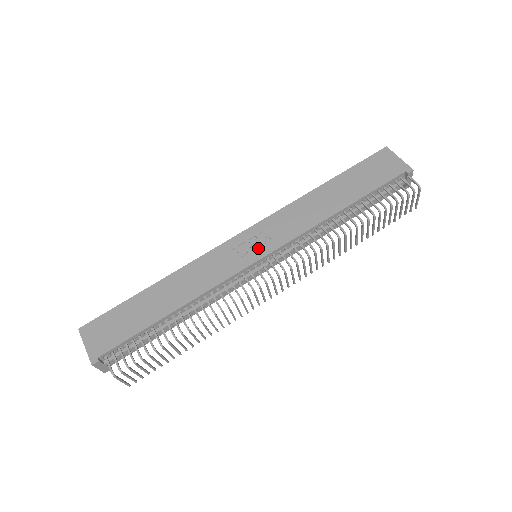
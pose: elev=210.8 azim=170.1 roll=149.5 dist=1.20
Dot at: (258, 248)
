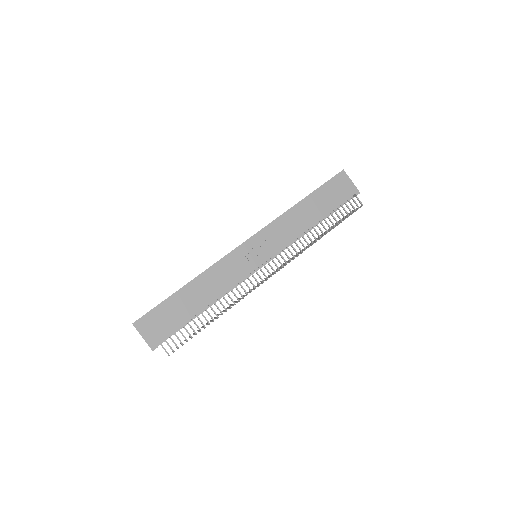
Dot at: (261, 254)
